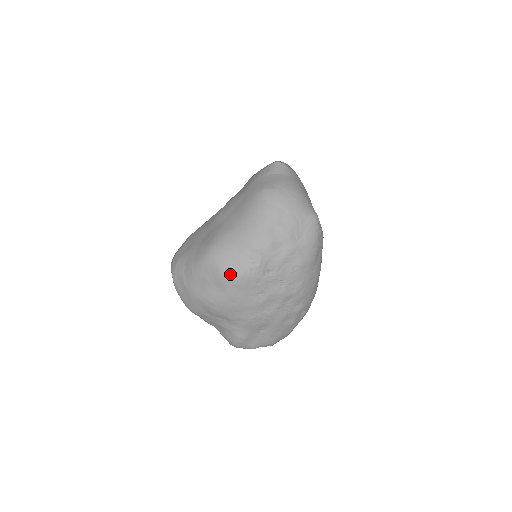
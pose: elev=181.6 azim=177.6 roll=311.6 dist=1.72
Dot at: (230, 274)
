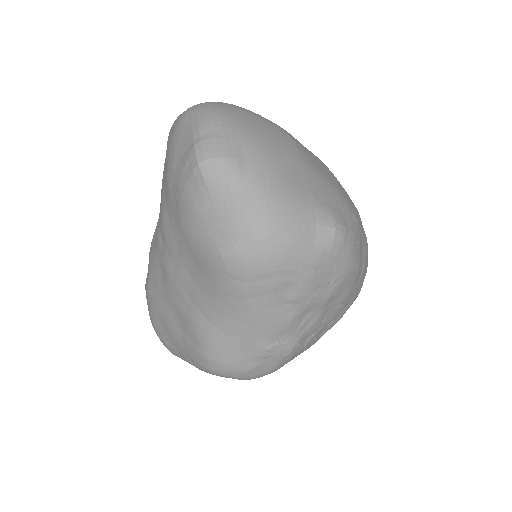
Dot at: (258, 376)
